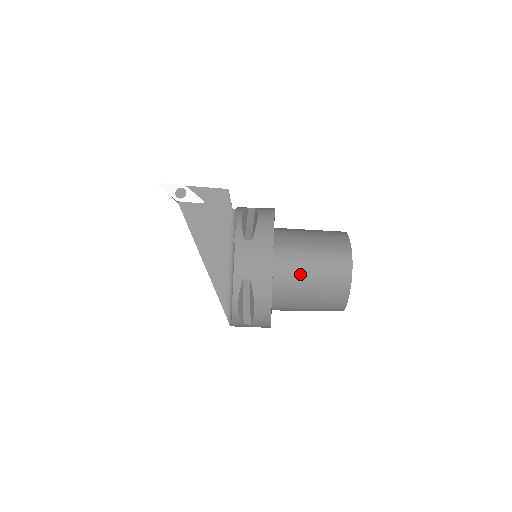
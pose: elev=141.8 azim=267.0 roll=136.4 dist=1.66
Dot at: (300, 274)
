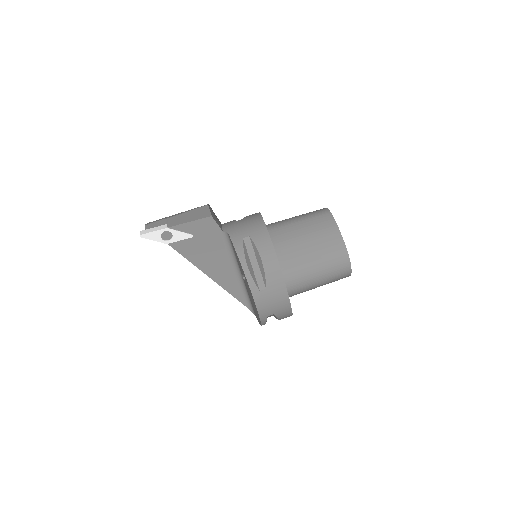
Dot at: (309, 287)
